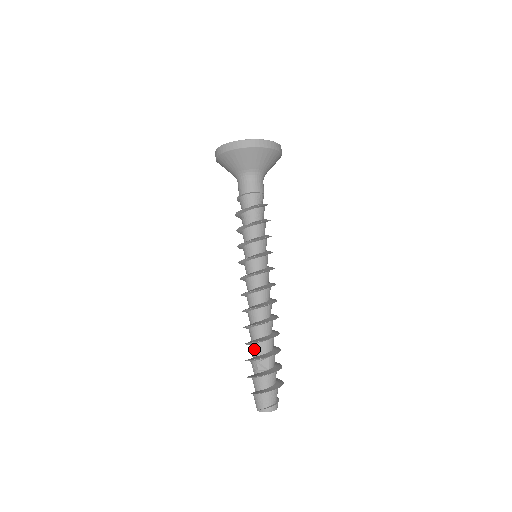
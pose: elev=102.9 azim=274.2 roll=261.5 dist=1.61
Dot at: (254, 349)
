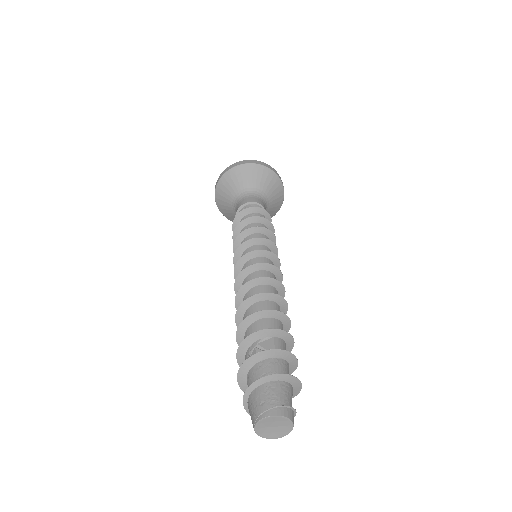
Dot at: (251, 332)
